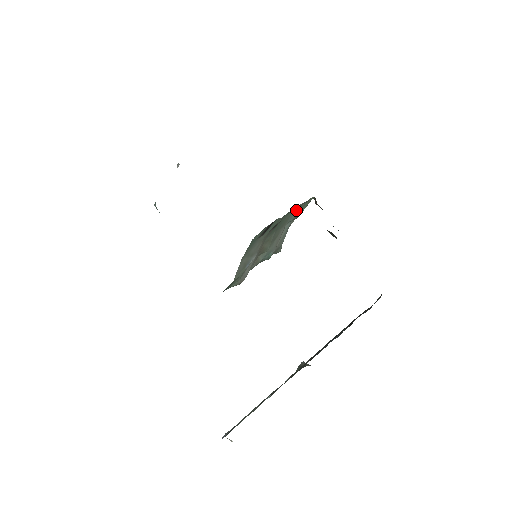
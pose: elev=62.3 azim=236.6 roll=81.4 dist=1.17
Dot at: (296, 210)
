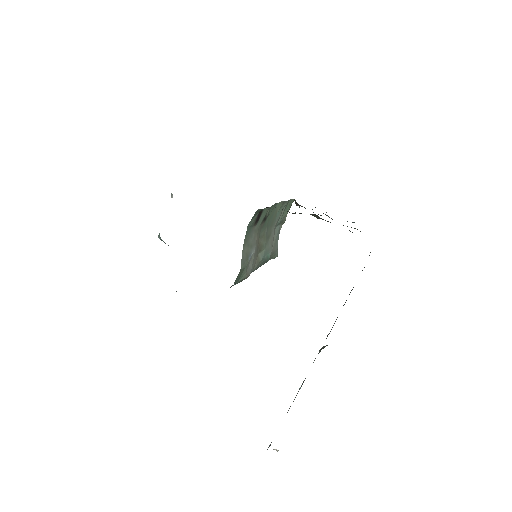
Dot at: (280, 209)
